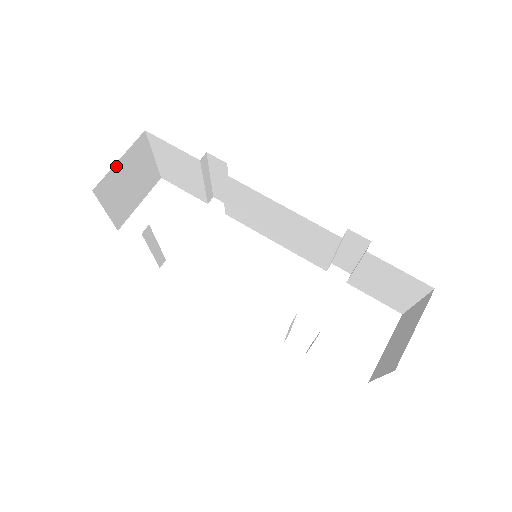
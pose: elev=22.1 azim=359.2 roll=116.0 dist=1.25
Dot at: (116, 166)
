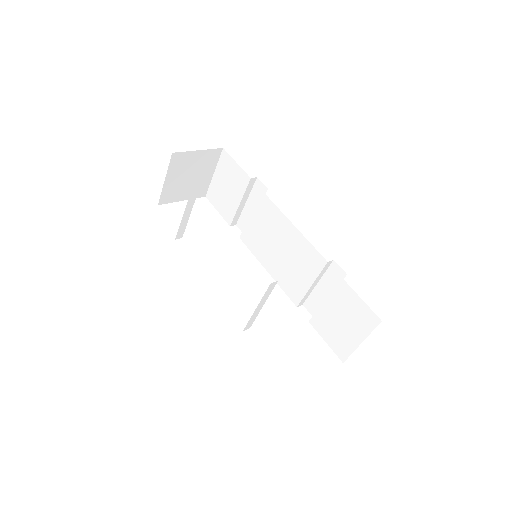
Dot at: (194, 153)
